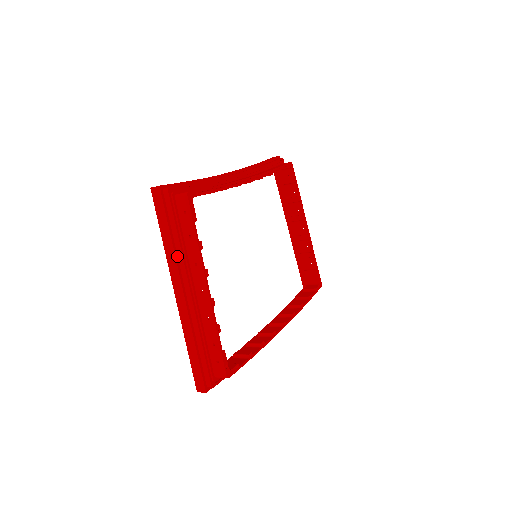
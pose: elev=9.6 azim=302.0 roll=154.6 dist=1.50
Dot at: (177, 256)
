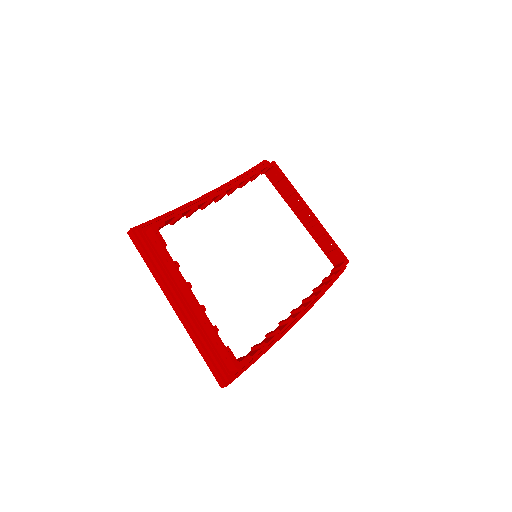
Dot at: (163, 279)
